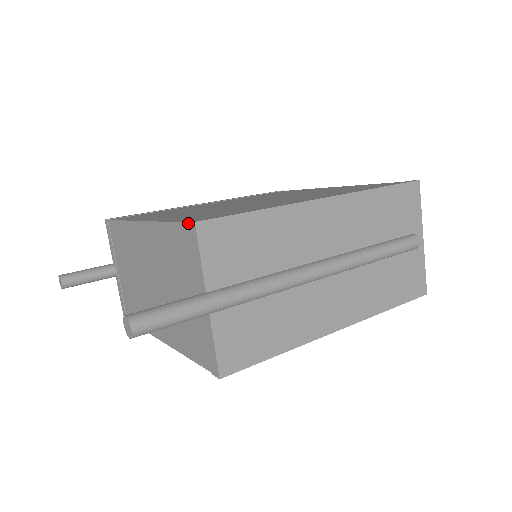
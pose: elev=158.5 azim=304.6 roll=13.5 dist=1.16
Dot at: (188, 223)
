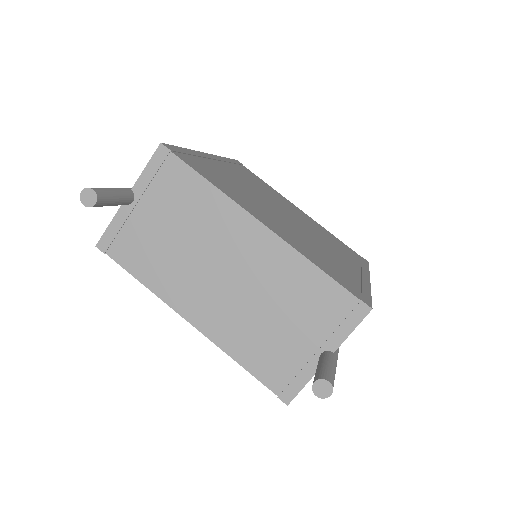
Dot at: (362, 302)
